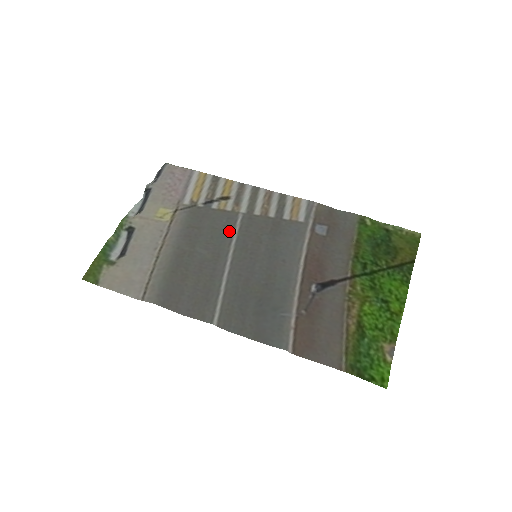
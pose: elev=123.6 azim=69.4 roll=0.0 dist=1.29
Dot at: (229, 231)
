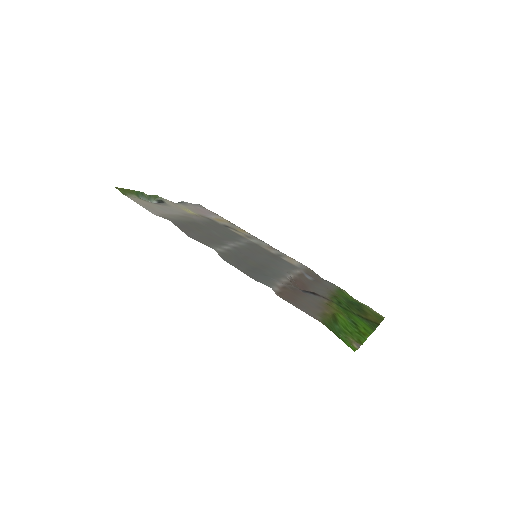
Dot at: (239, 239)
